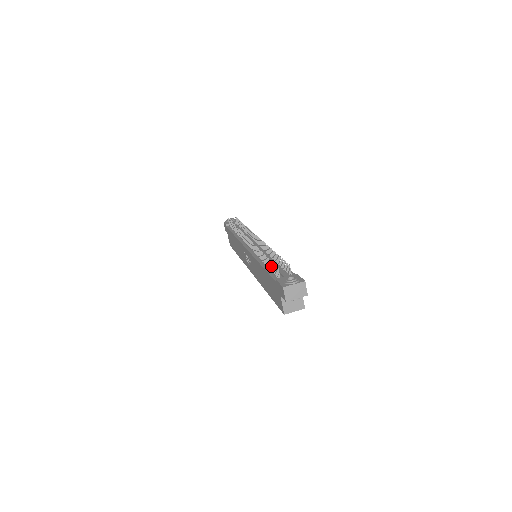
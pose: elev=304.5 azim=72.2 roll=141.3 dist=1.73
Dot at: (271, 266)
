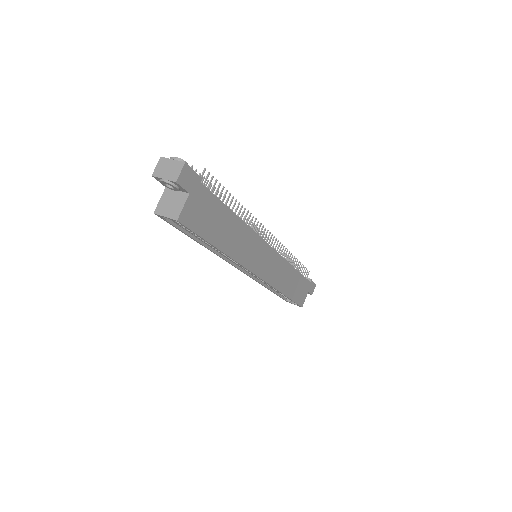
Dot at: occluded
